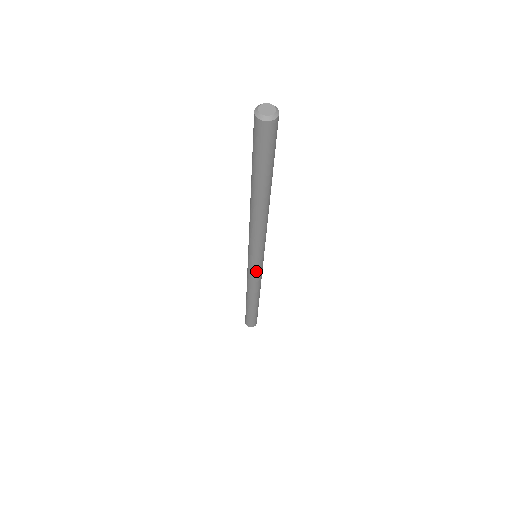
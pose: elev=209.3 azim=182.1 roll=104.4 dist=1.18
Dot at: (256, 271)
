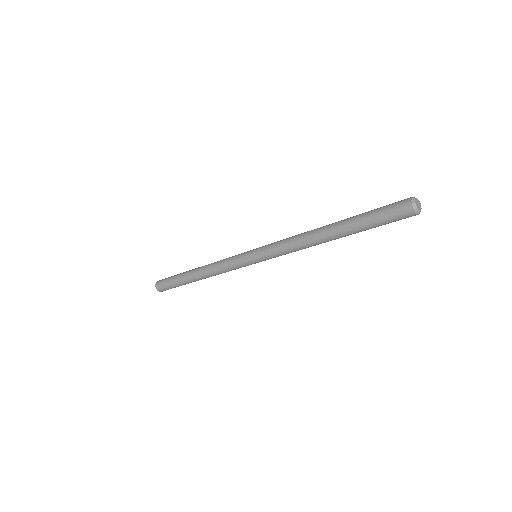
Dot at: (248, 265)
